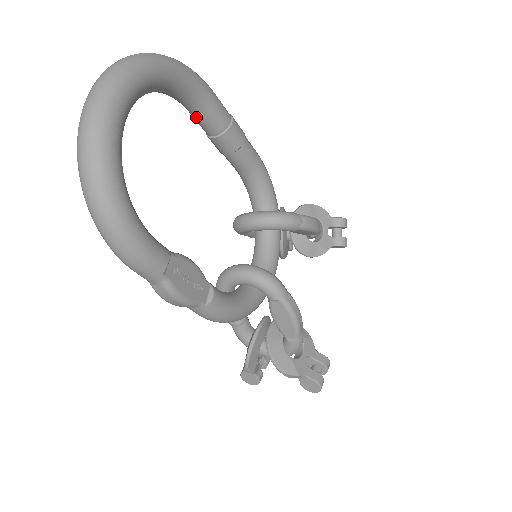
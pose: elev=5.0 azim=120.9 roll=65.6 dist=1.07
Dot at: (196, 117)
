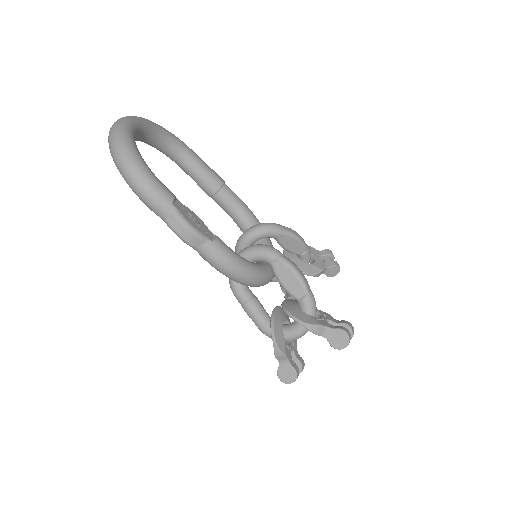
Dot at: (187, 168)
